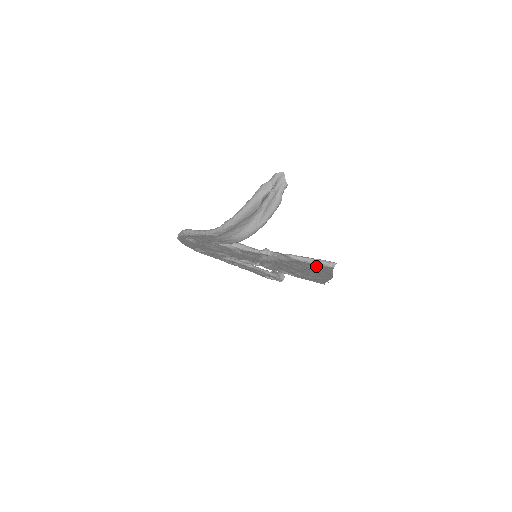
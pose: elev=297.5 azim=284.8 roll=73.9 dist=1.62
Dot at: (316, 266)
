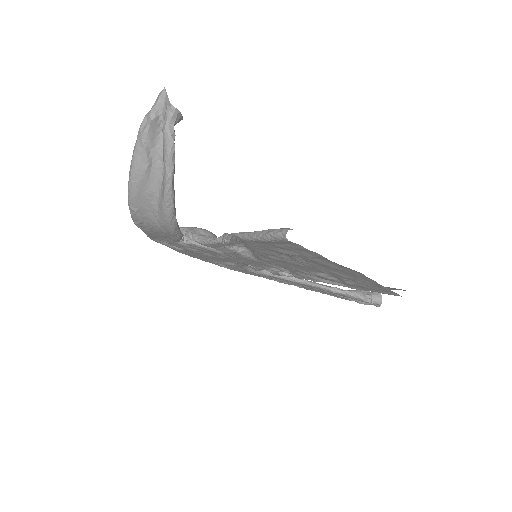
Dot at: (279, 246)
